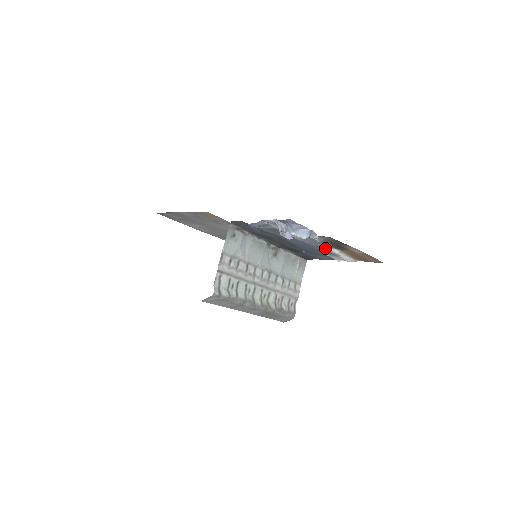
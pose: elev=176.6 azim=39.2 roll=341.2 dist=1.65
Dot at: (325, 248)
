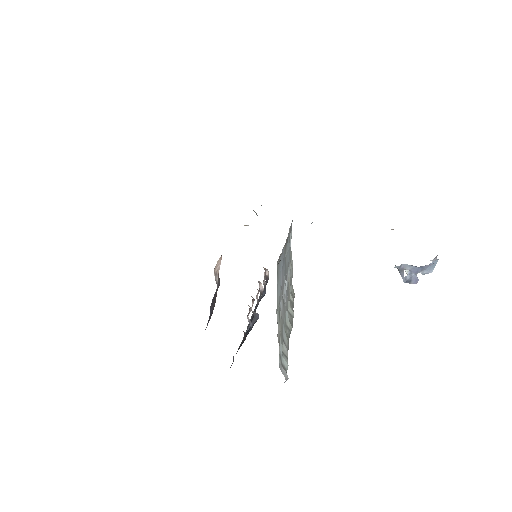
Dot at: occluded
